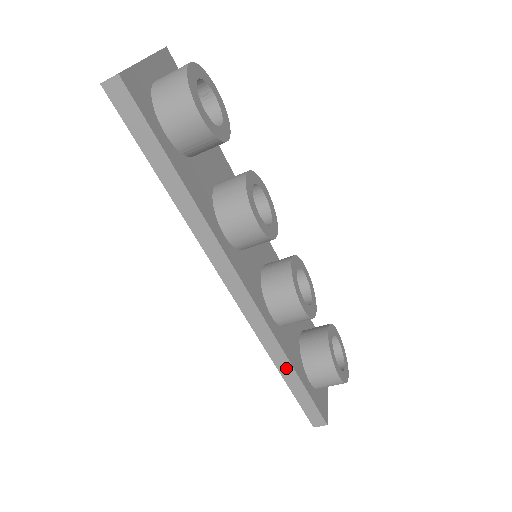
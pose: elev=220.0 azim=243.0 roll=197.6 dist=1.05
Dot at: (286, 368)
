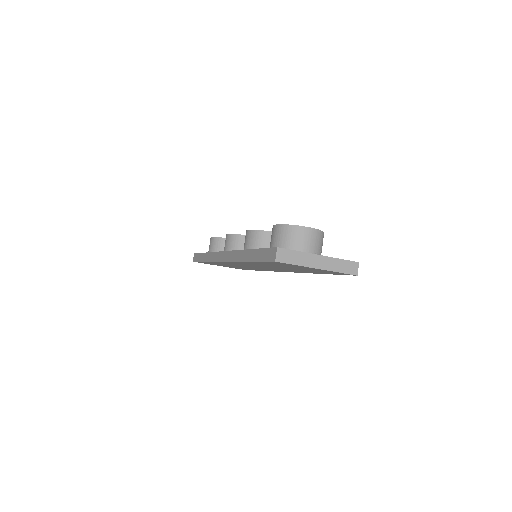
Dot at: (247, 255)
